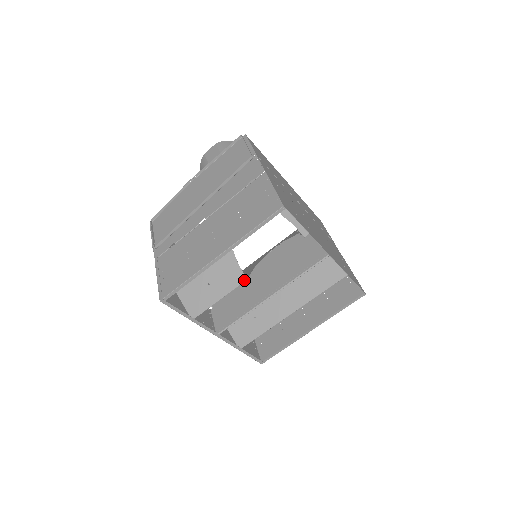
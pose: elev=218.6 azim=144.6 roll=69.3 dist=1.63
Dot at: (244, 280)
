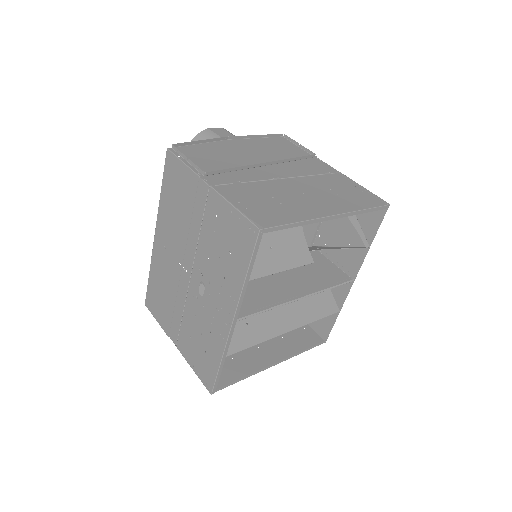
Dot at: (311, 262)
